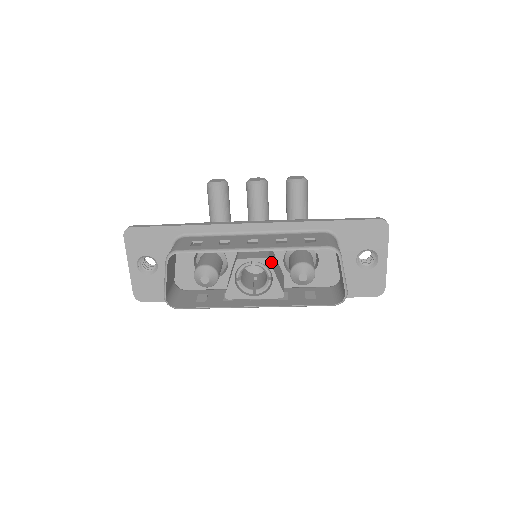
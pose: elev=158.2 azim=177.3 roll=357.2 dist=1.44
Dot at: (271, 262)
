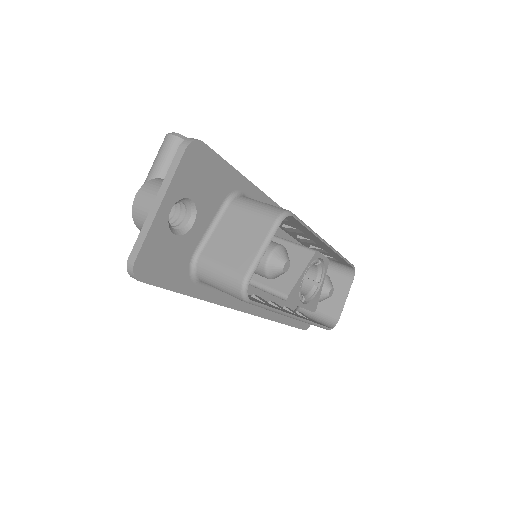
Dot at: occluded
